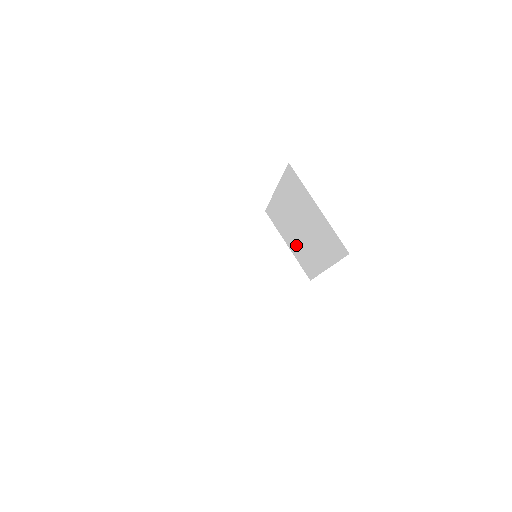
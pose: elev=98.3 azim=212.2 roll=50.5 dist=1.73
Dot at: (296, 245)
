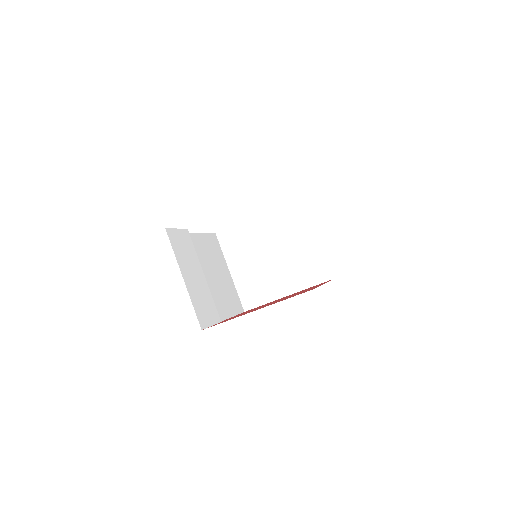
Dot at: occluded
